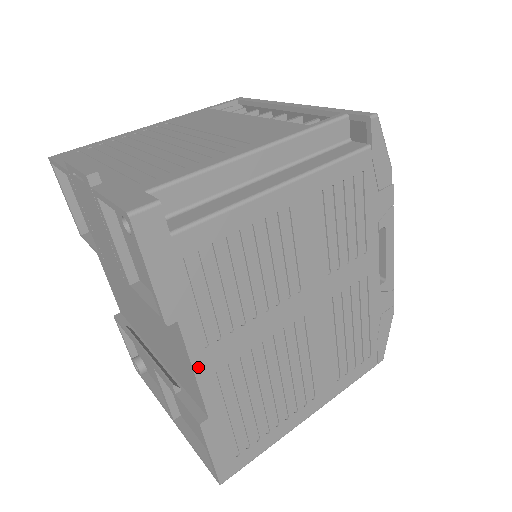
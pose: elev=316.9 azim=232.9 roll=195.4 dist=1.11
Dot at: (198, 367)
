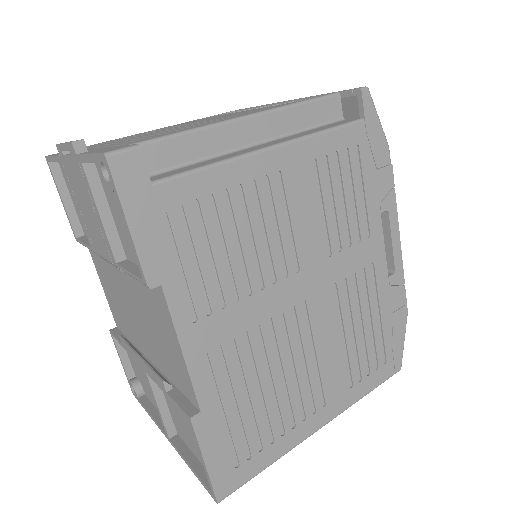
Dot at: (186, 345)
